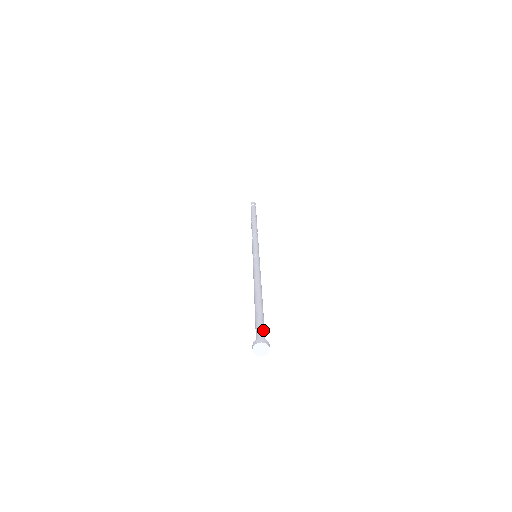
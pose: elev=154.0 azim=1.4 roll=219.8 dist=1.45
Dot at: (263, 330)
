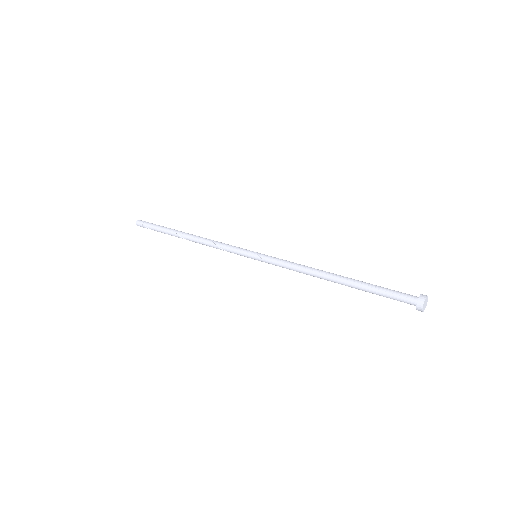
Dot at: (400, 292)
